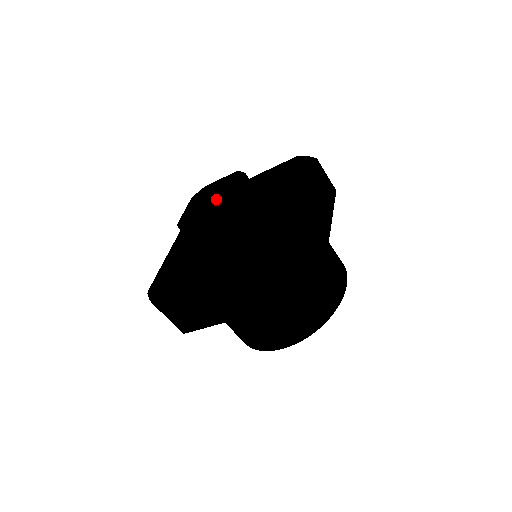
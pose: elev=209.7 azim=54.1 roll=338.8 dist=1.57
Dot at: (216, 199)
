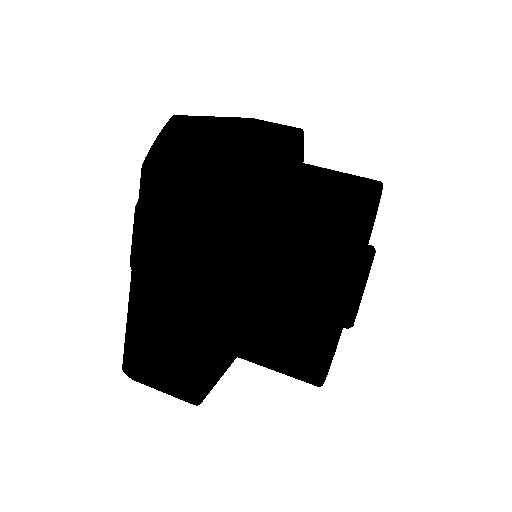
Dot at: occluded
